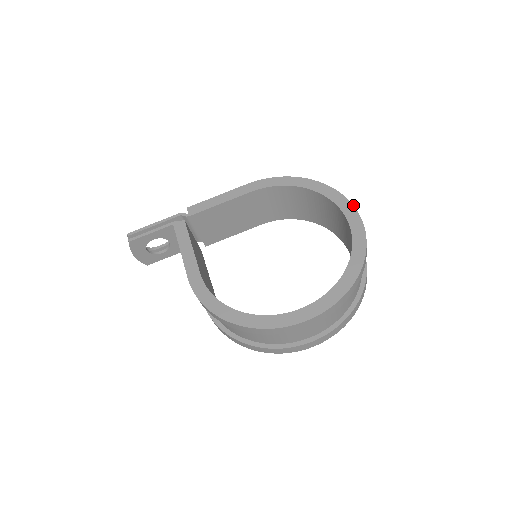
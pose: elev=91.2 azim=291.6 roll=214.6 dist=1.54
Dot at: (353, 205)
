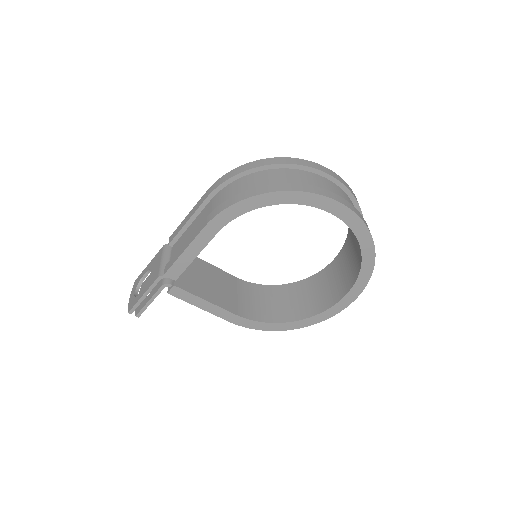
Dot at: (341, 204)
